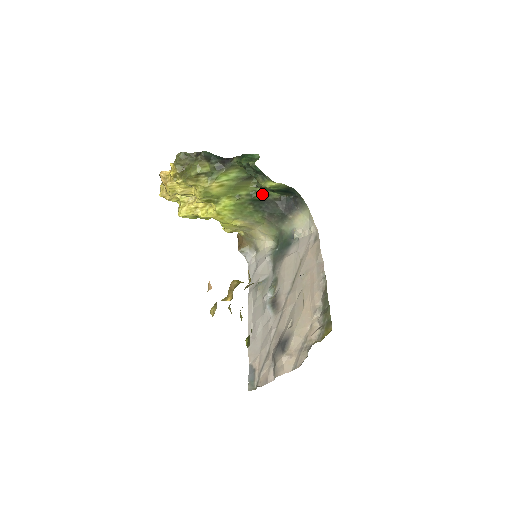
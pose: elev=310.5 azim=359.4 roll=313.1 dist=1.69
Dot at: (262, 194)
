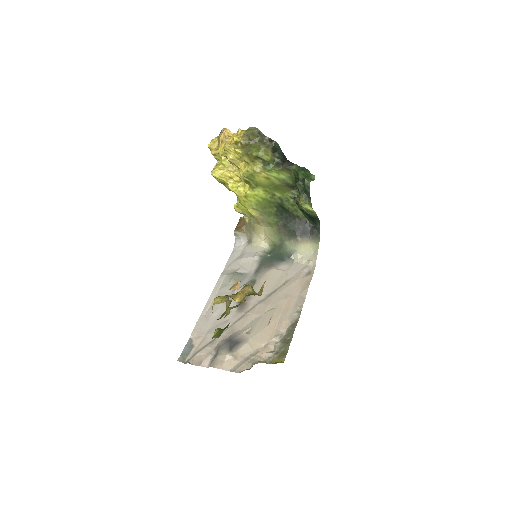
Dot at: (291, 206)
